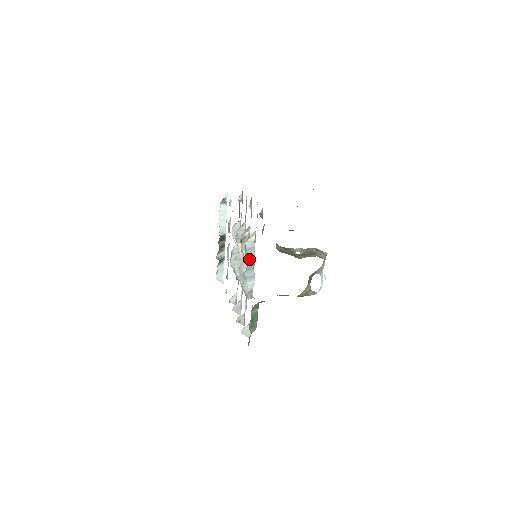
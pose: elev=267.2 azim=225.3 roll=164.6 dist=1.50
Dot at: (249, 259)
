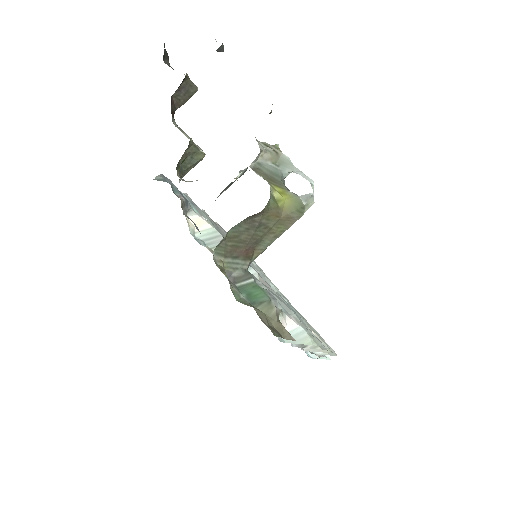
Dot at: occluded
